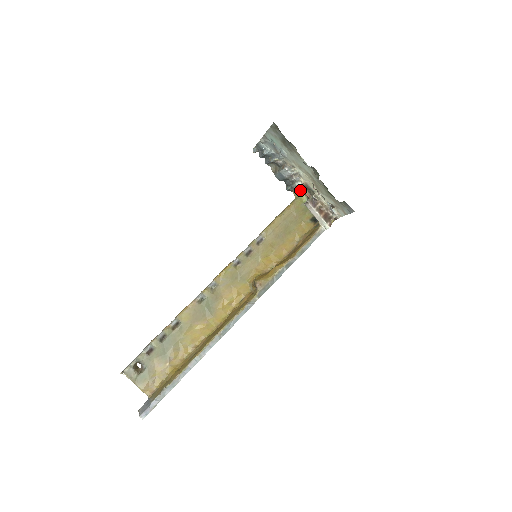
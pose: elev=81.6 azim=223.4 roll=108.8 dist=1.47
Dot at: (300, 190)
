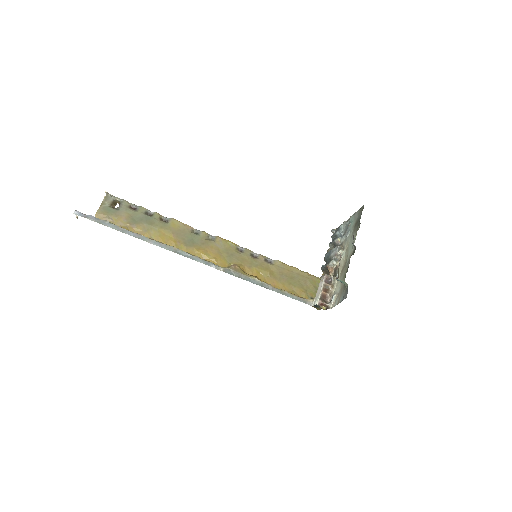
Dot at: (329, 270)
